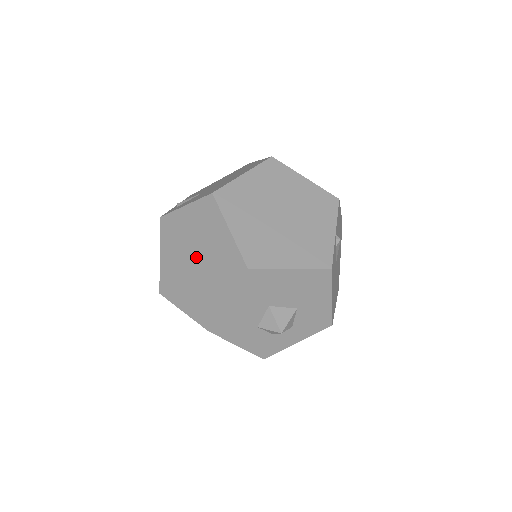
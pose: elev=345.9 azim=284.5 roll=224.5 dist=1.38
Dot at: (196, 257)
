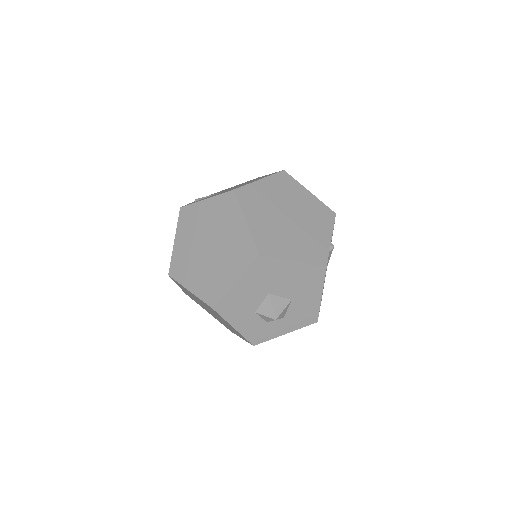
Dot at: (210, 243)
